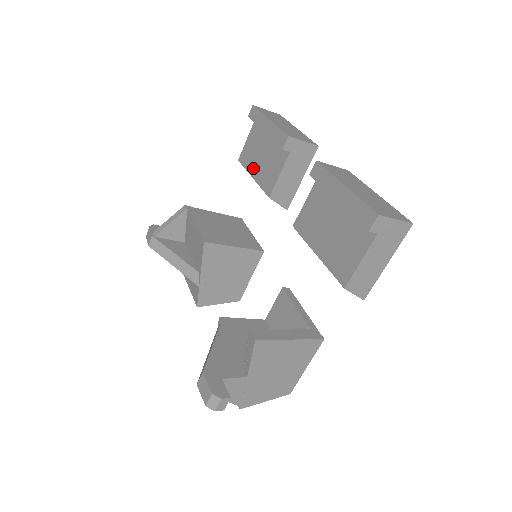
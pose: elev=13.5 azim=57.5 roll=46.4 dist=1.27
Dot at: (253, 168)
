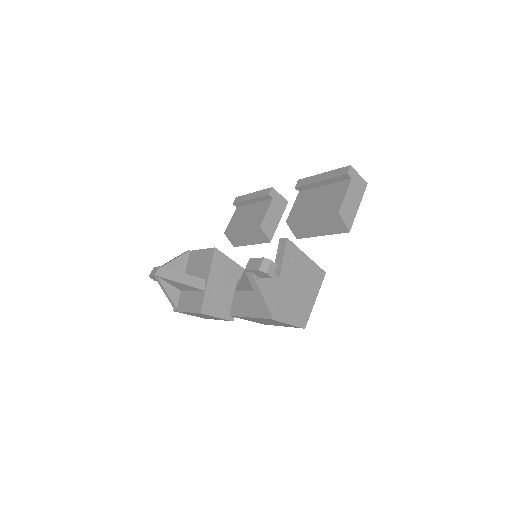
Dot at: (240, 226)
